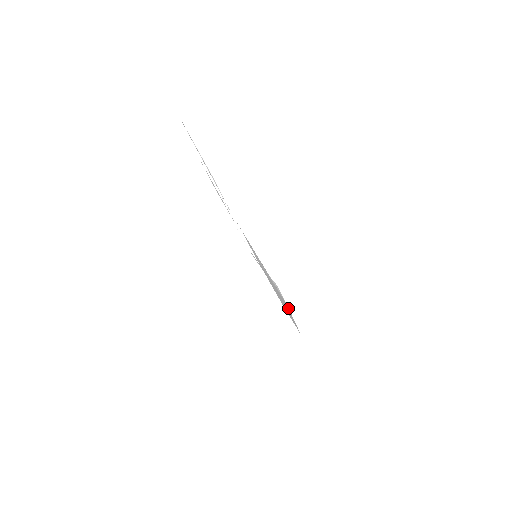
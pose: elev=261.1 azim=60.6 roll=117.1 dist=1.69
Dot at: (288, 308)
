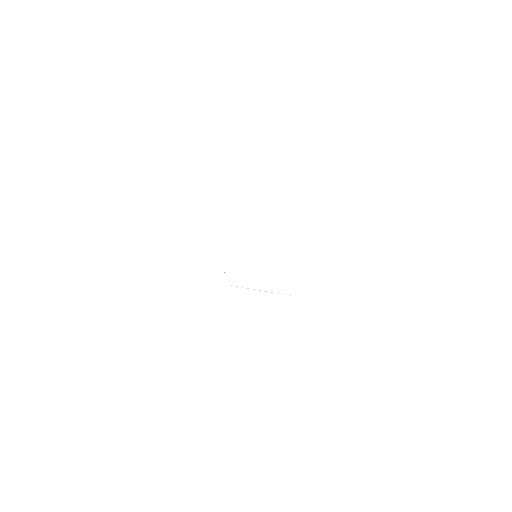
Dot at: occluded
